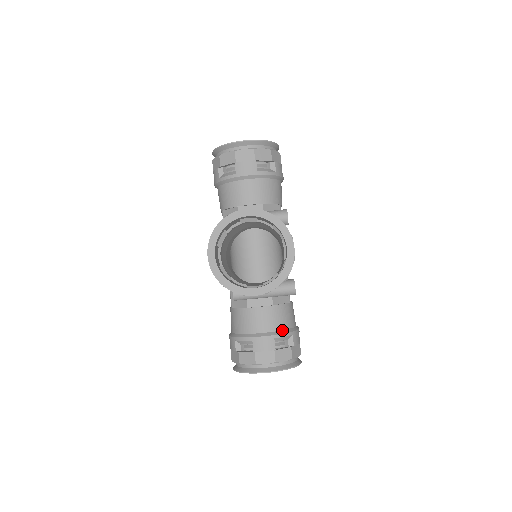
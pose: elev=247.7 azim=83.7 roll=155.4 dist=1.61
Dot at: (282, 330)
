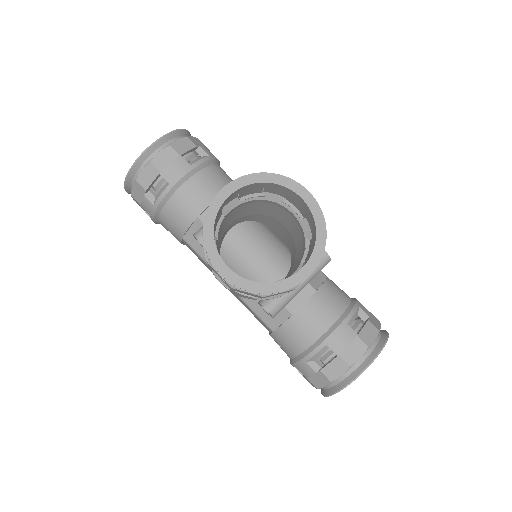
Dot at: (346, 309)
